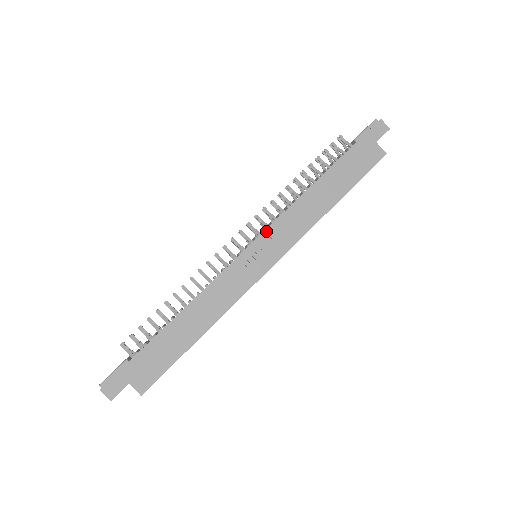
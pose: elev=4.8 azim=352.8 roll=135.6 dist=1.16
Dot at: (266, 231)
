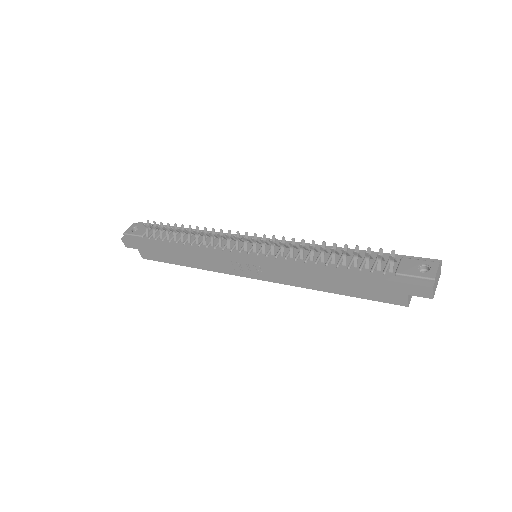
Dot at: (263, 262)
